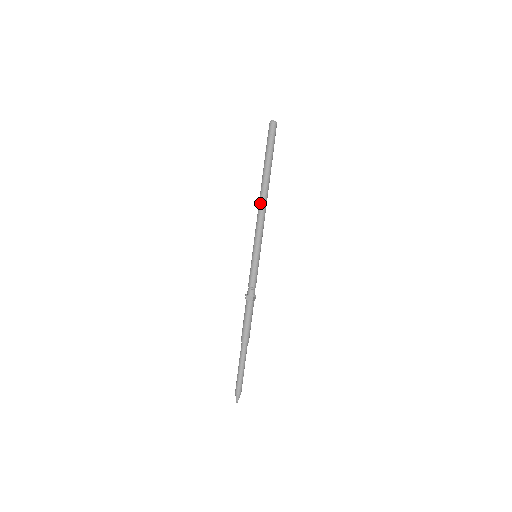
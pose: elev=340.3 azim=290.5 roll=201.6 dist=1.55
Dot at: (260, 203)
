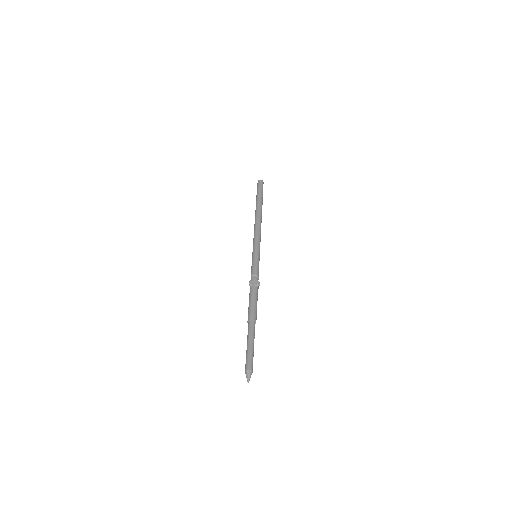
Dot at: (256, 221)
